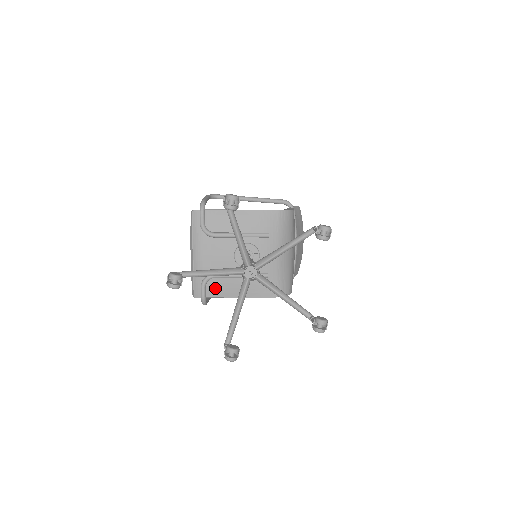
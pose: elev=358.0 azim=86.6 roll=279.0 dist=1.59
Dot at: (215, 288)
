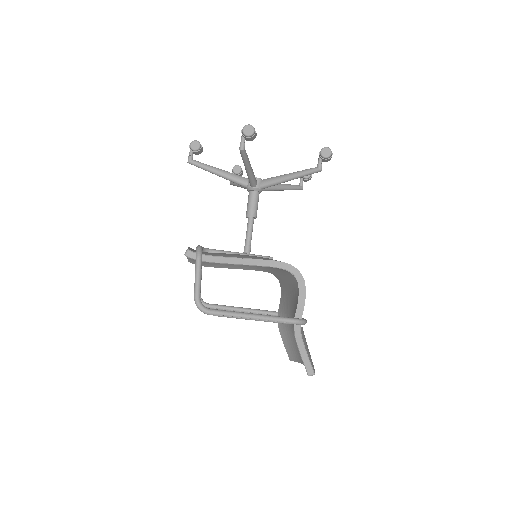
Dot at: (213, 254)
